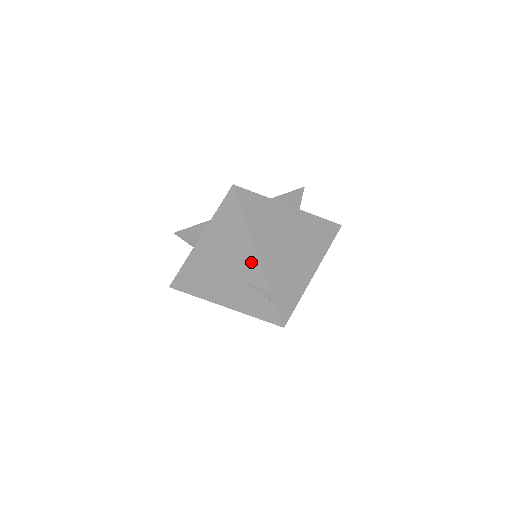
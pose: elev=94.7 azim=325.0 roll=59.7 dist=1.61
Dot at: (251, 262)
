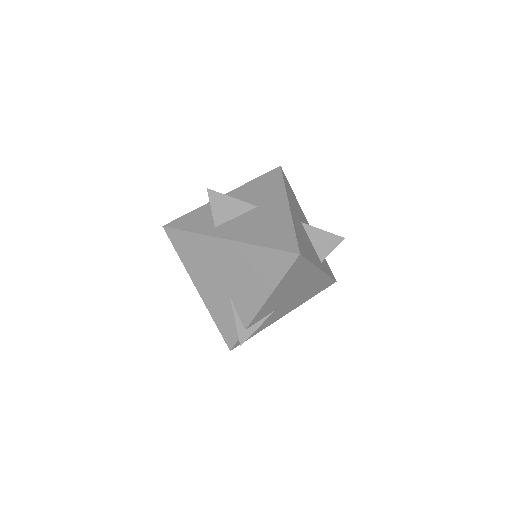
Dot at: (252, 303)
